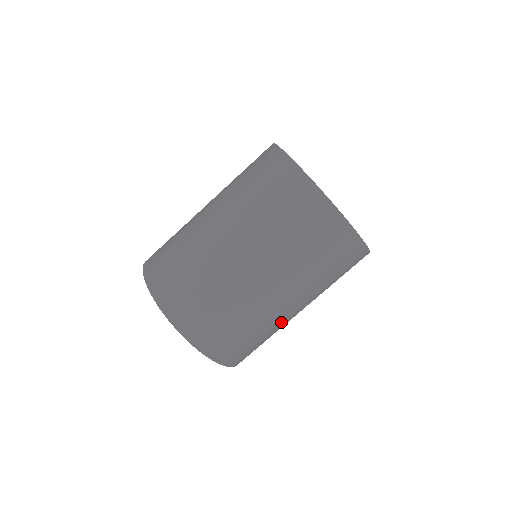
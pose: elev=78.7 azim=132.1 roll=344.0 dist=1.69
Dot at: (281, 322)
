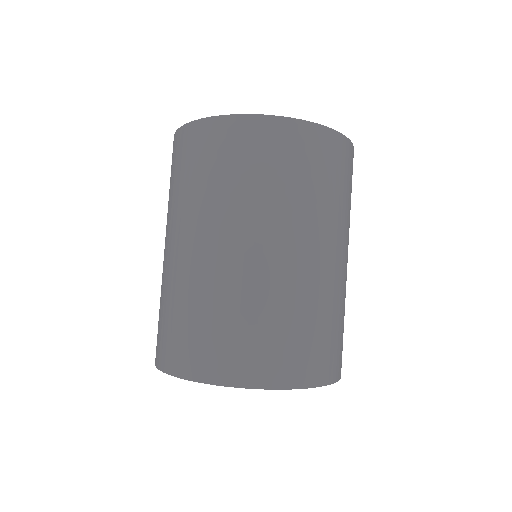
Dot at: (277, 282)
